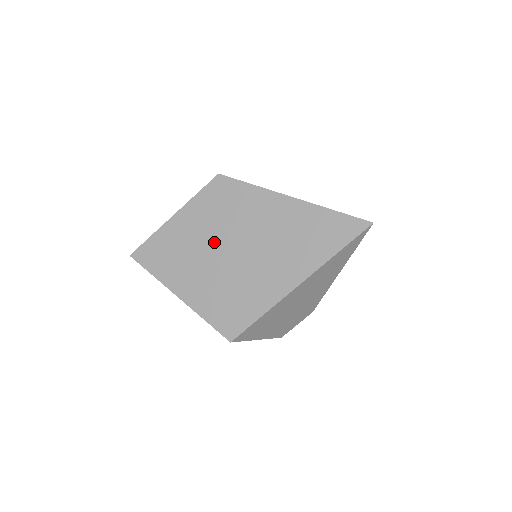
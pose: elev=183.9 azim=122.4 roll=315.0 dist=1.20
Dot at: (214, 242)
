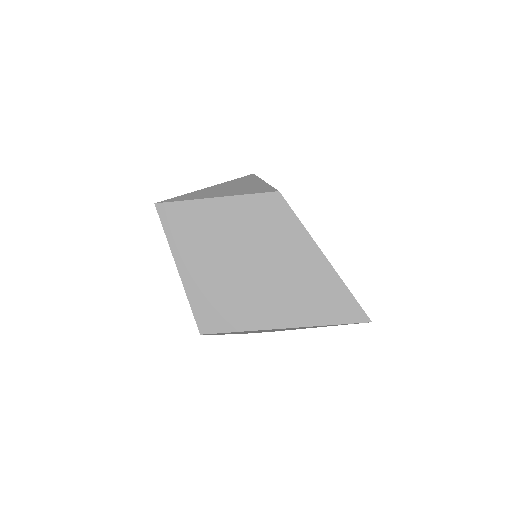
Dot at: (238, 246)
